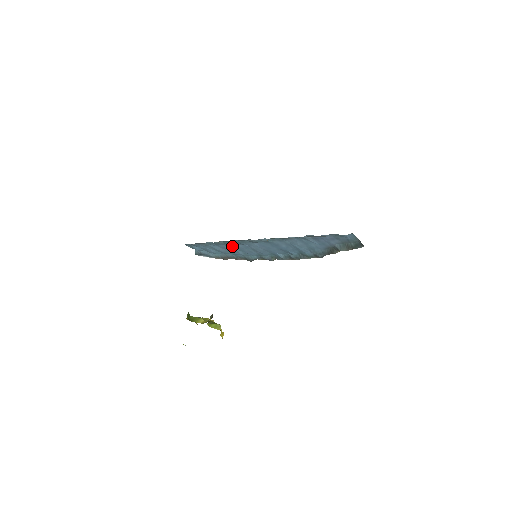
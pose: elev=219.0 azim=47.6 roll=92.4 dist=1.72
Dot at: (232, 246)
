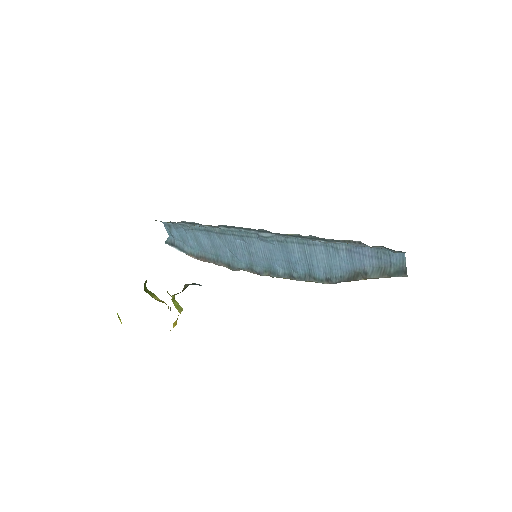
Dot at: (226, 240)
